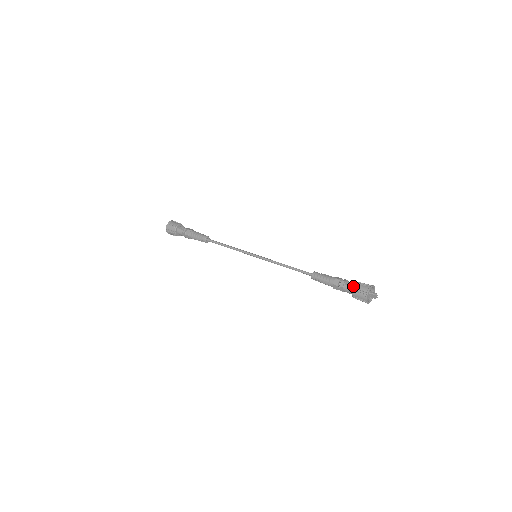
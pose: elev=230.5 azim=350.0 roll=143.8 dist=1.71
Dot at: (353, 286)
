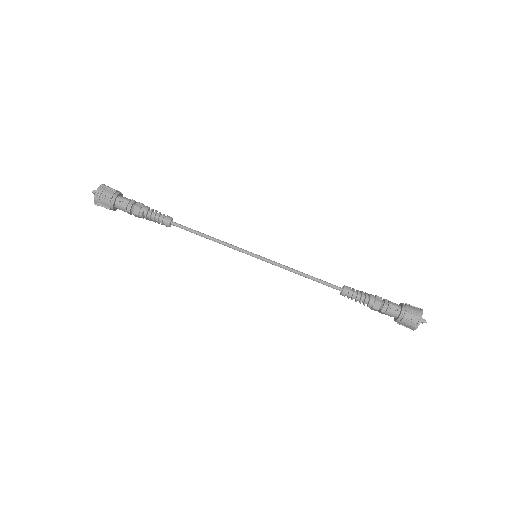
Dot at: (400, 315)
